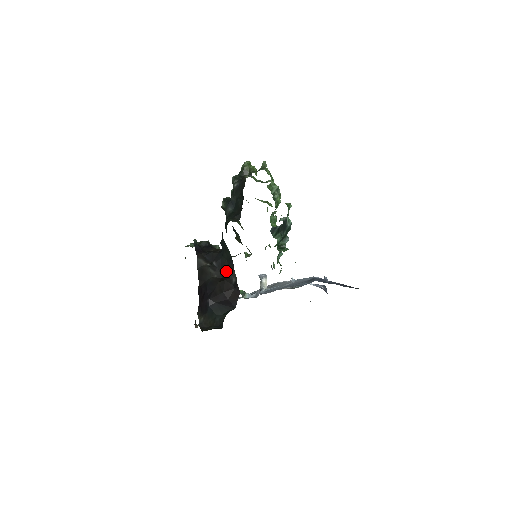
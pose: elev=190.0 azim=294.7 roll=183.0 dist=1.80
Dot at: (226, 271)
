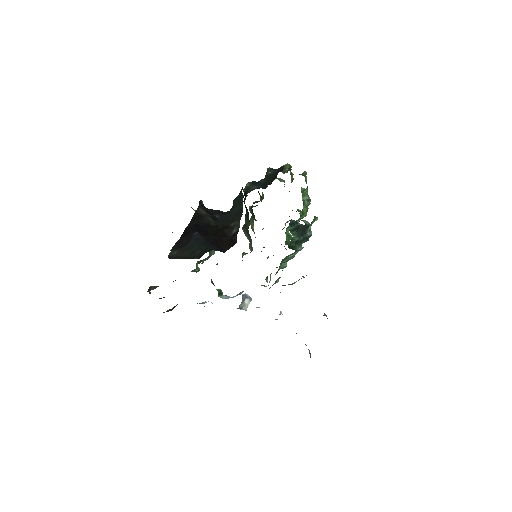
Dot at: (228, 222)
